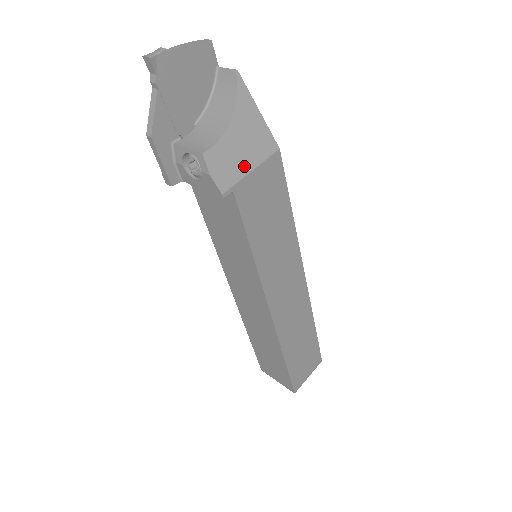
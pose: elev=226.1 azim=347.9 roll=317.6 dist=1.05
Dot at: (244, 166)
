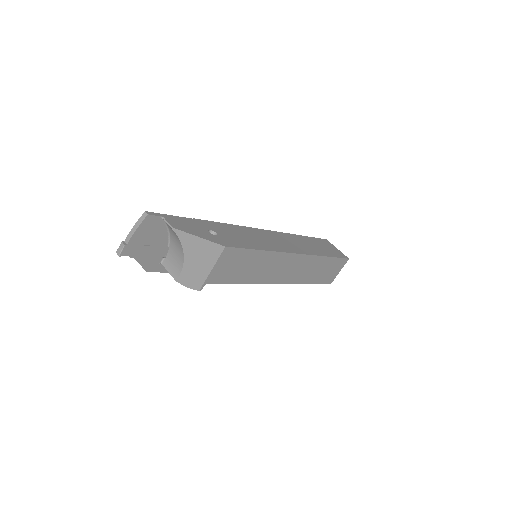
Dot at: (205, 270)
